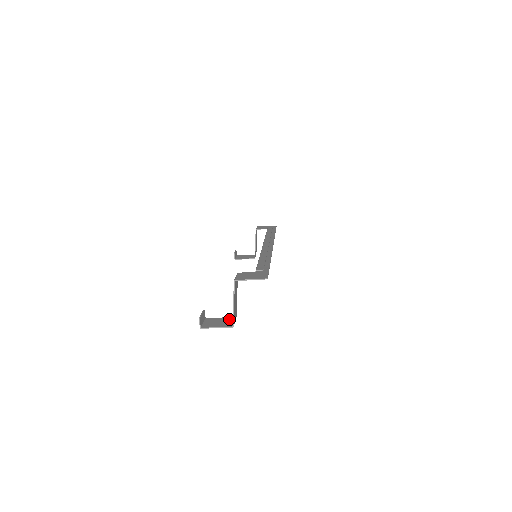
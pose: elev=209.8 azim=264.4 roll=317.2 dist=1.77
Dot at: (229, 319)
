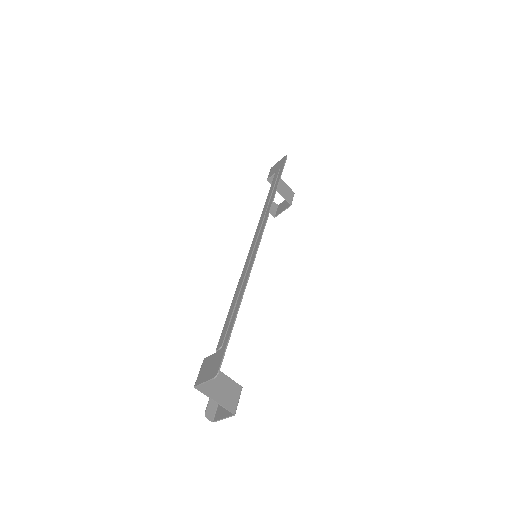
Dot at: occluded
